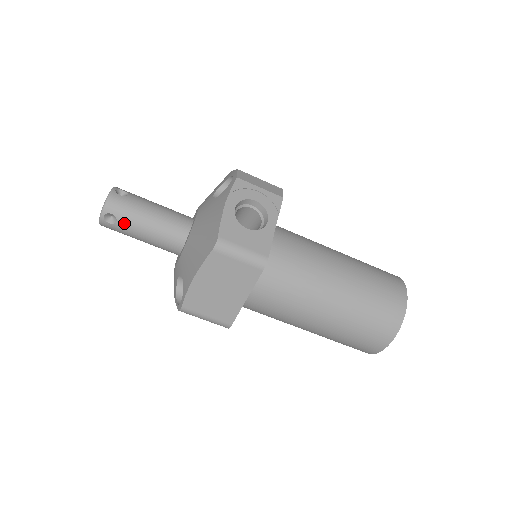
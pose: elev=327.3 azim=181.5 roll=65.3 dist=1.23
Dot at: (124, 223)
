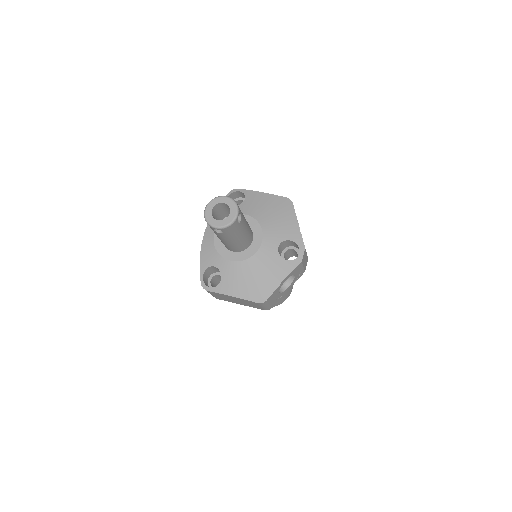
Dot at: (222, 235)
